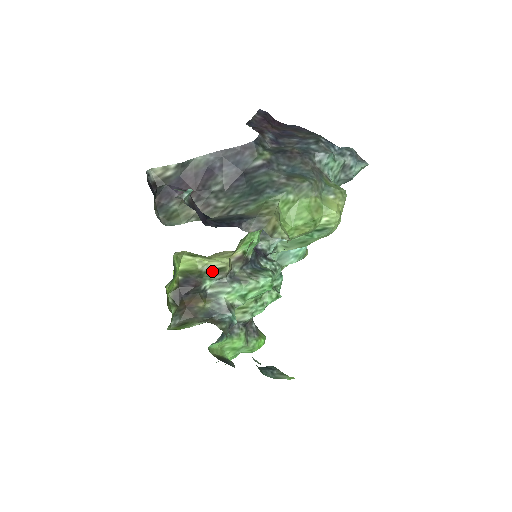
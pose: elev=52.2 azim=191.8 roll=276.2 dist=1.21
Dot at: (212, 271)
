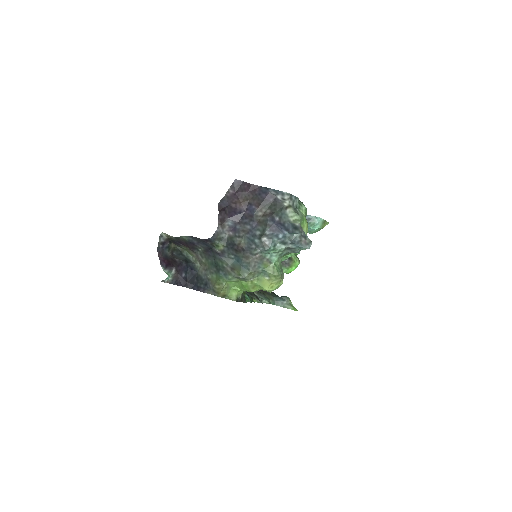
Dot at: occluded
